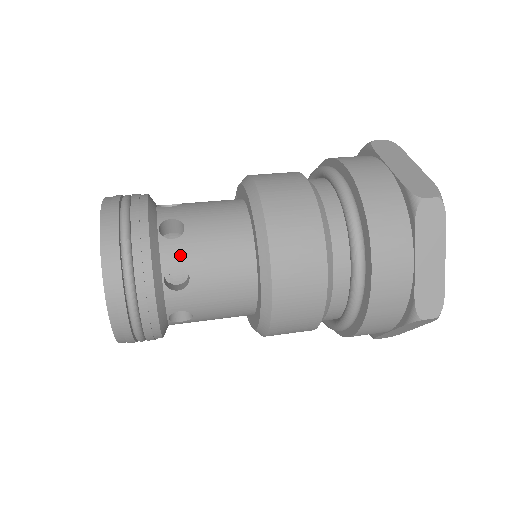
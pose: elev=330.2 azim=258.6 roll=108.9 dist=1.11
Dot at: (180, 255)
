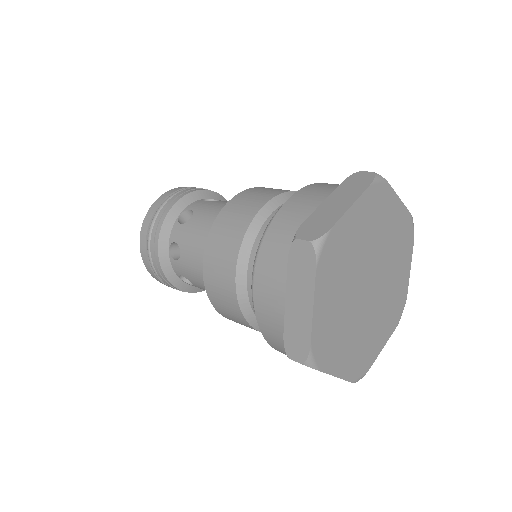
Dot at: (179, 236)
